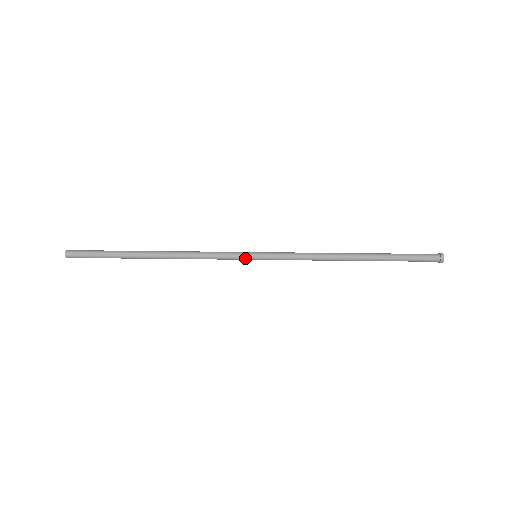
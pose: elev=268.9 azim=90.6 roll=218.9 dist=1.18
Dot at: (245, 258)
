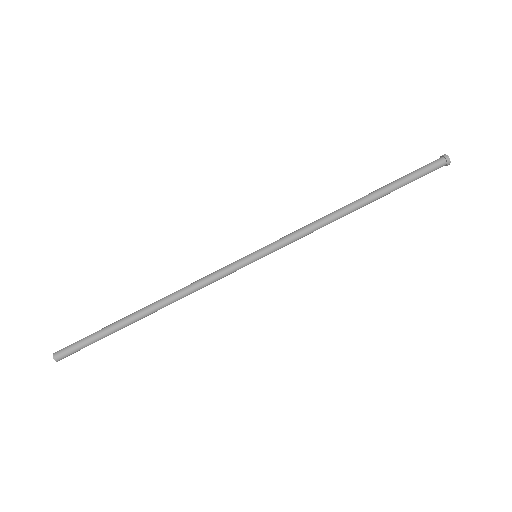
Dot at: (245, 263)
